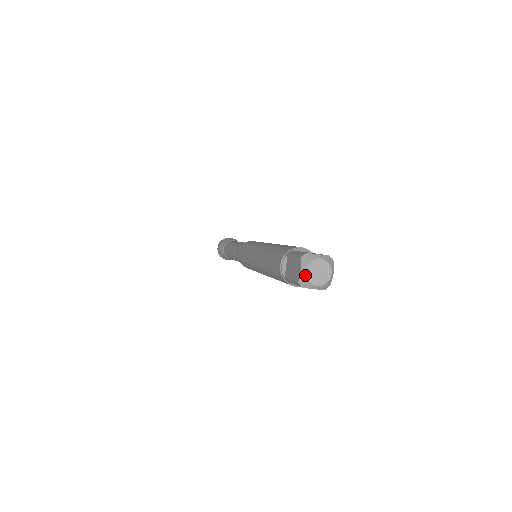
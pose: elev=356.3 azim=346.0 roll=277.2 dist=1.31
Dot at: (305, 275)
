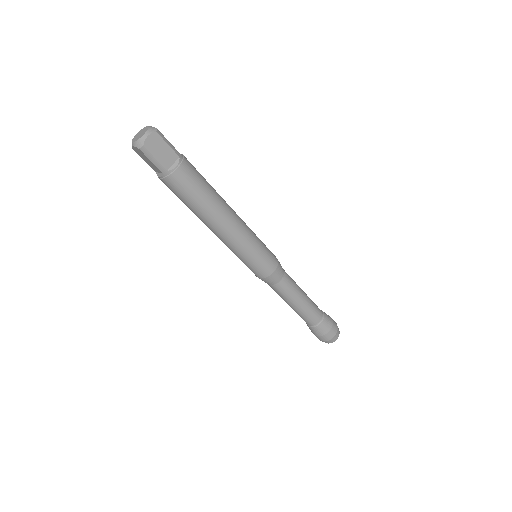
Dot at: (134, 137)
